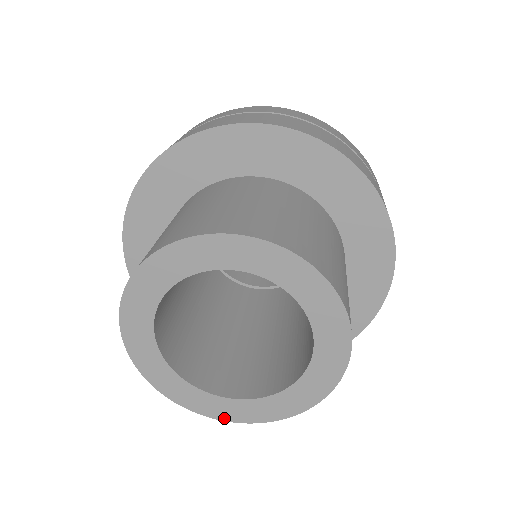
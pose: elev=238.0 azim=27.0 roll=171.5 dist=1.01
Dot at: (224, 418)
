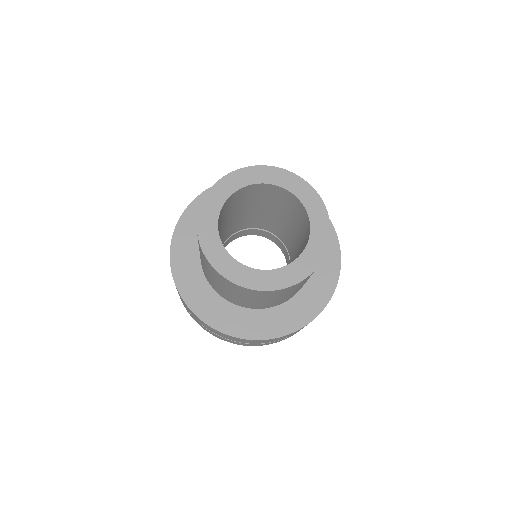
Dot at: (250, 286)
